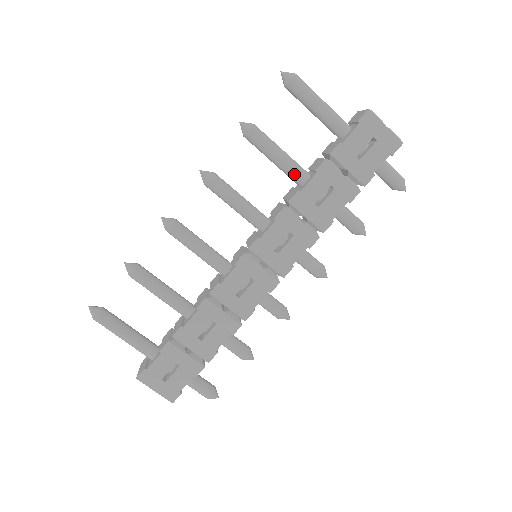
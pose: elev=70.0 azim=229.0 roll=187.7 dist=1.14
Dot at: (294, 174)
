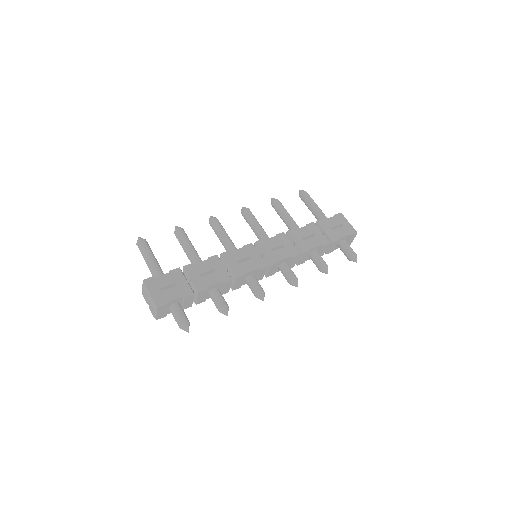
Dot at: (293, 225)
